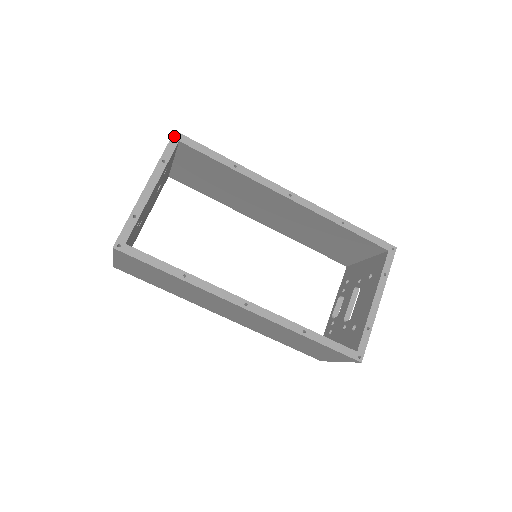
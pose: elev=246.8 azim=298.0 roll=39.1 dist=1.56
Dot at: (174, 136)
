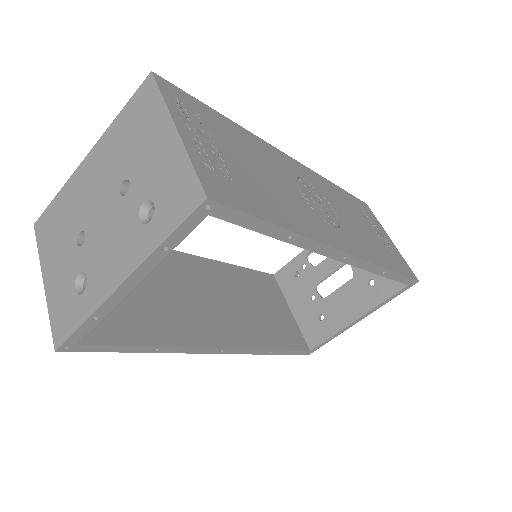
Dot at: (201, 208)
